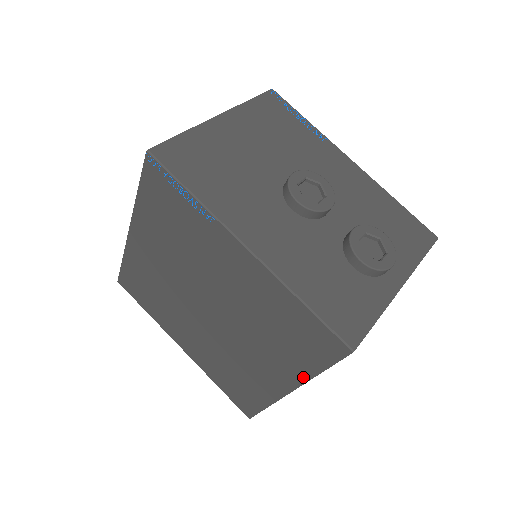
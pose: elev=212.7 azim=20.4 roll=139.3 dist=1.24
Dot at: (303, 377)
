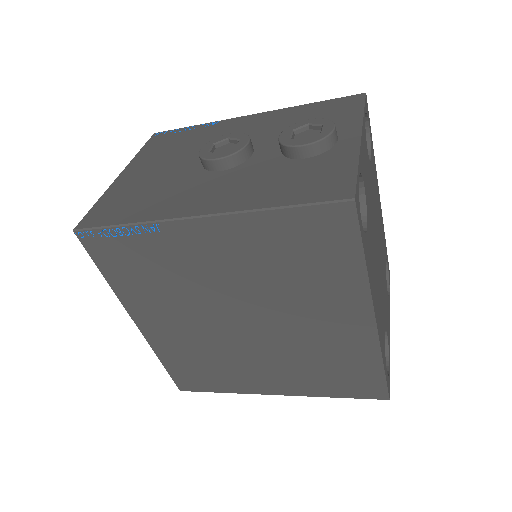
Dot at: (362, 286)
